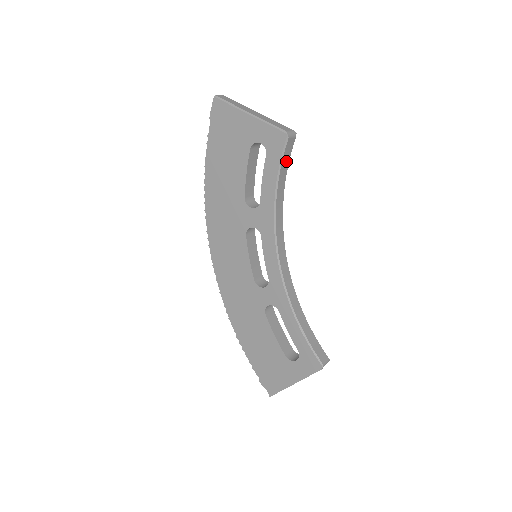
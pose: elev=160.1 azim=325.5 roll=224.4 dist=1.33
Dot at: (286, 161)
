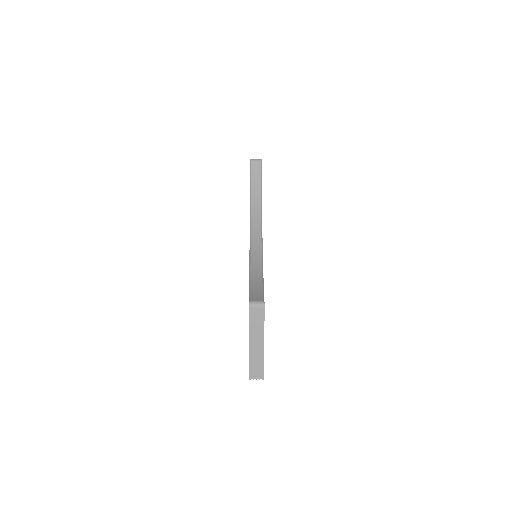
Dot at: (257, 177)
